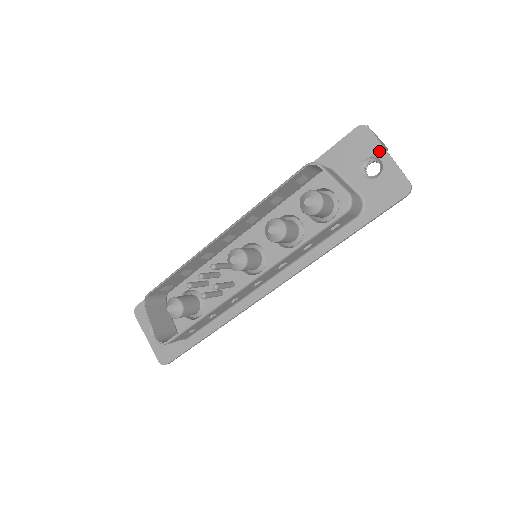
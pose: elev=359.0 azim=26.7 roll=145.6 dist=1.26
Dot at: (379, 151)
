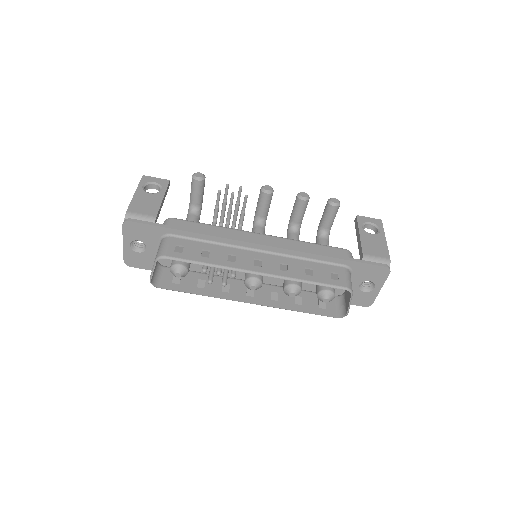
Dot at: (380, 284)
